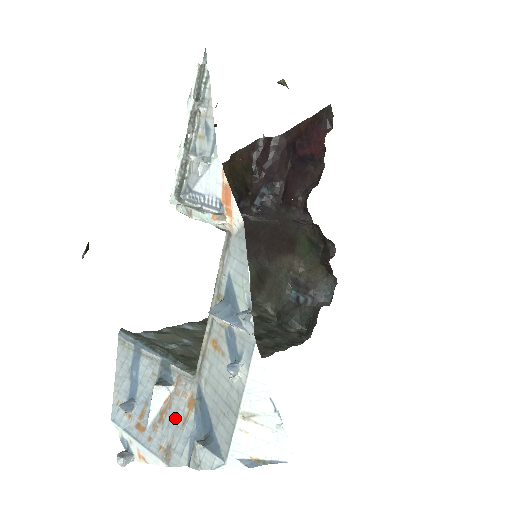
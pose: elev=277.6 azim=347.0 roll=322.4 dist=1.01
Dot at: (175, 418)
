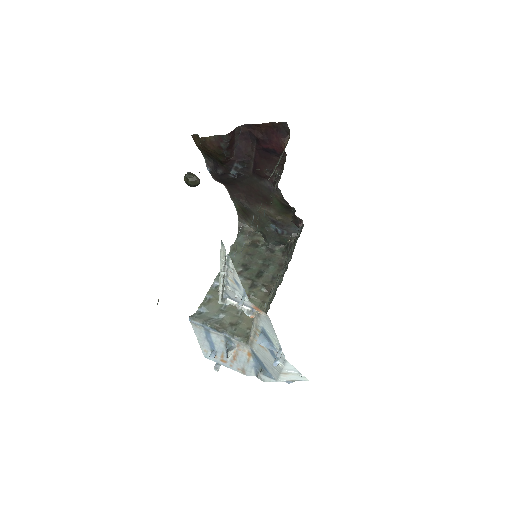
Dot at: (242, 359)
